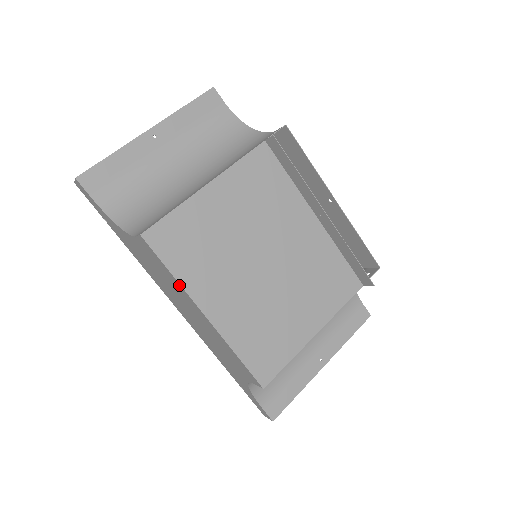
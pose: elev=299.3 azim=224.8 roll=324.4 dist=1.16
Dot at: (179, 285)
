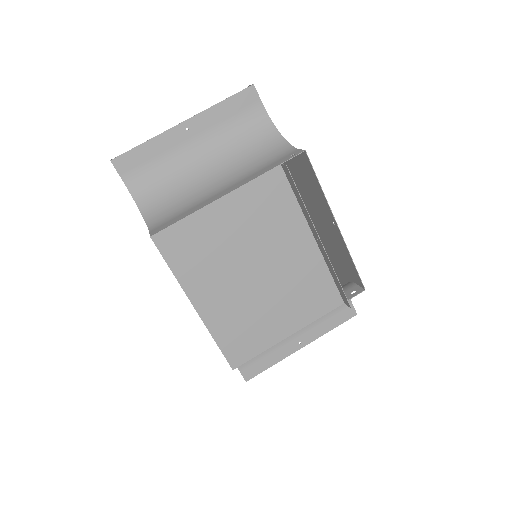
Dot at: (177, 280)
